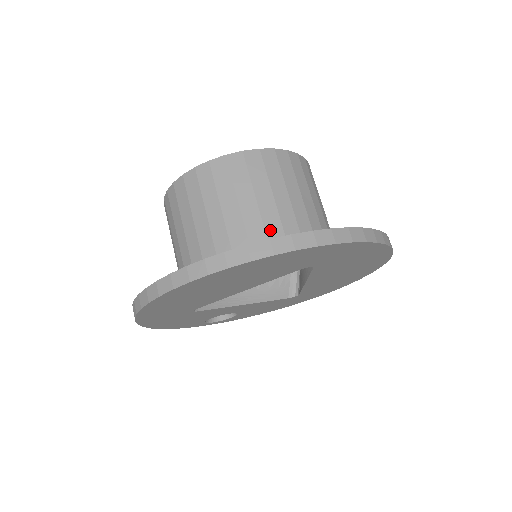
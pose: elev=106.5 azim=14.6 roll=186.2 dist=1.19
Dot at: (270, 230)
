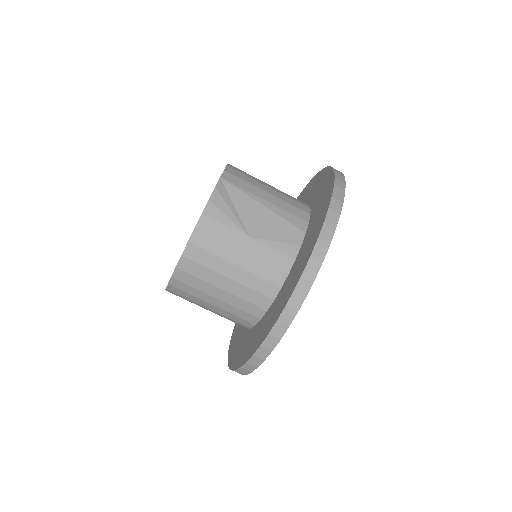
Dot at: (233, 319)
